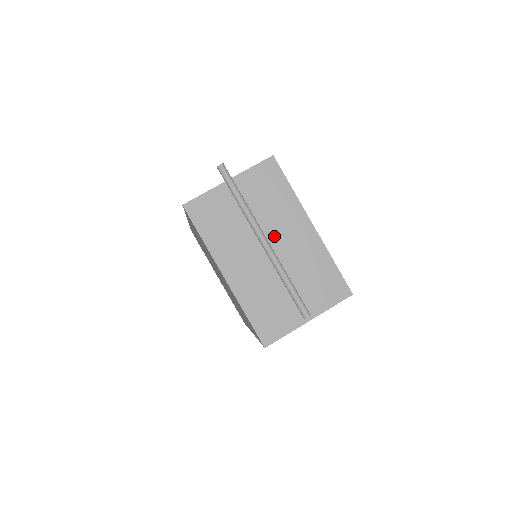
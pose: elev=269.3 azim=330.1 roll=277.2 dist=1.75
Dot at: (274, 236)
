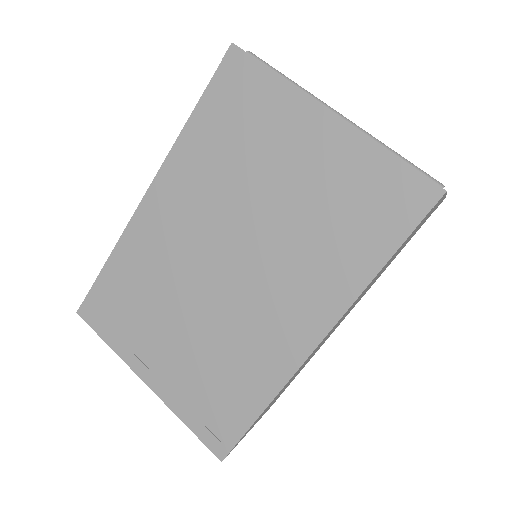
Dot at: occluded
